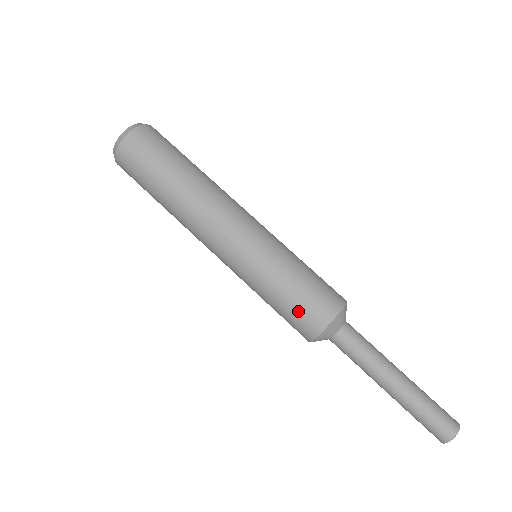
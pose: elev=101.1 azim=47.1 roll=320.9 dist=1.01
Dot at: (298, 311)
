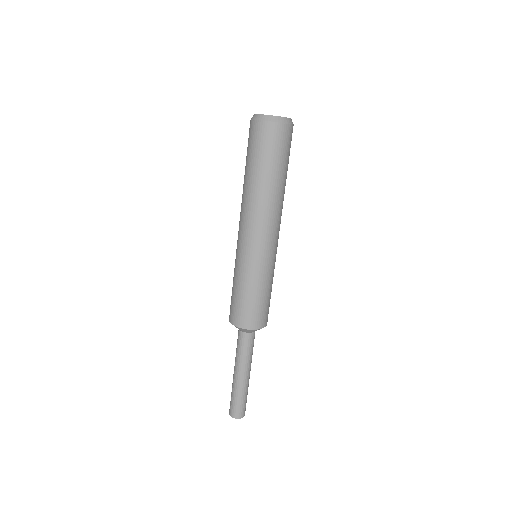
Dot at: (231, 301)
